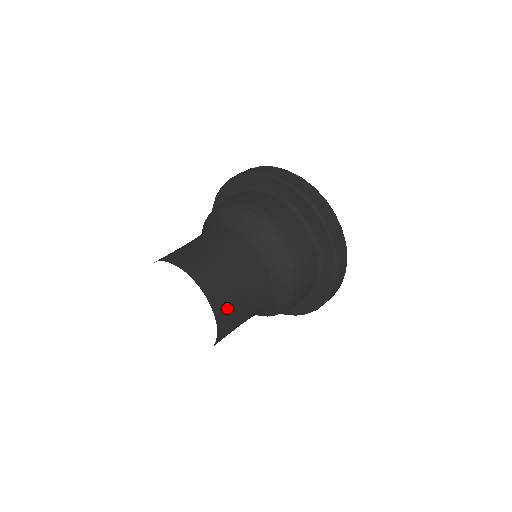
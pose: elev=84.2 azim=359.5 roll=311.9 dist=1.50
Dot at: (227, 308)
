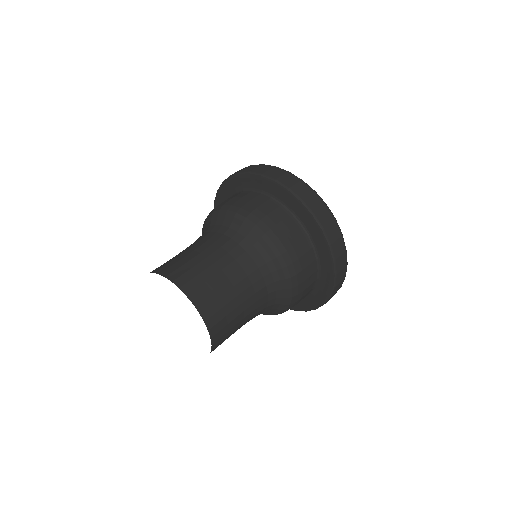
Dot at: (187, 274)
